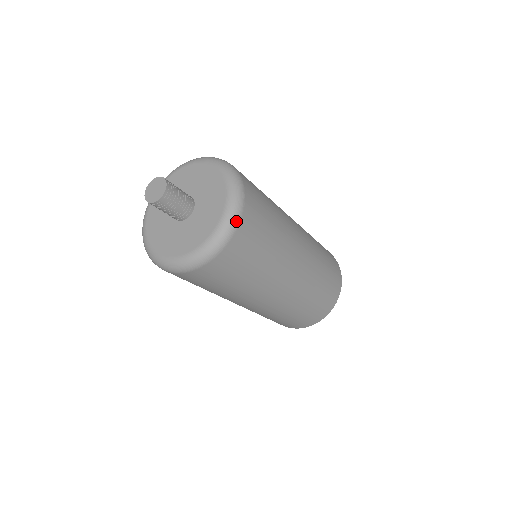
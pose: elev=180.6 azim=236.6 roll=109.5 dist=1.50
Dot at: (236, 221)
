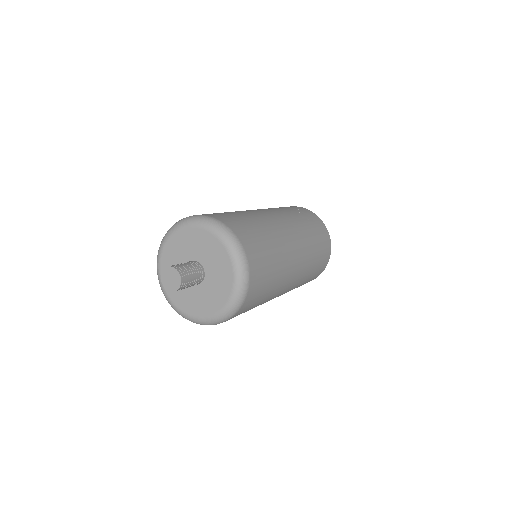
Dot at: (247, 282)
